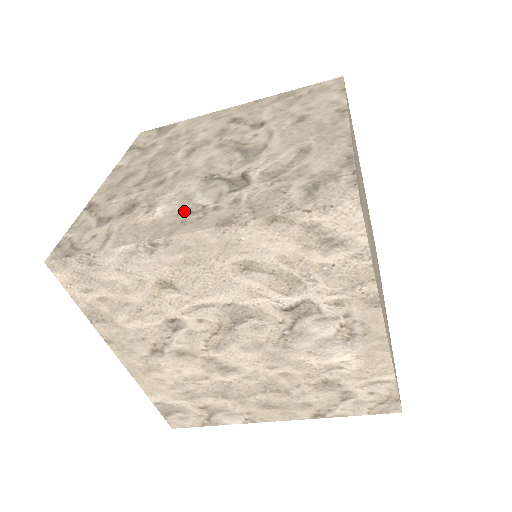
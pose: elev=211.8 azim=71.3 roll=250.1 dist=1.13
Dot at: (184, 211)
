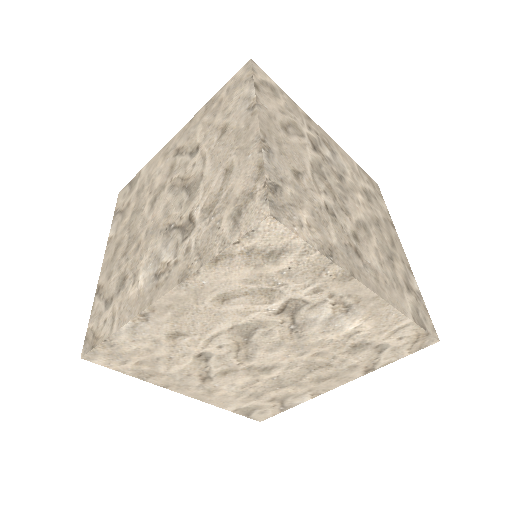
Dot at: (156, 274)
